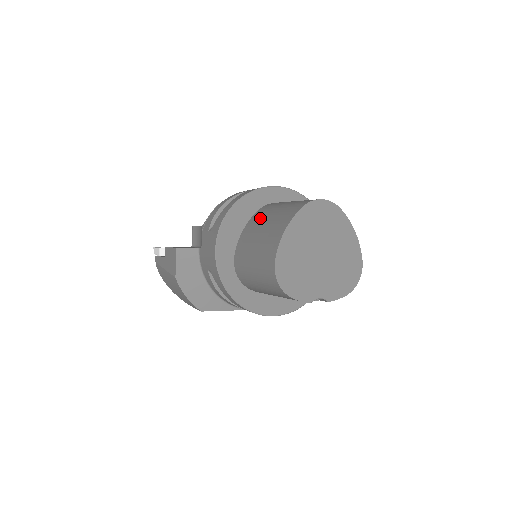
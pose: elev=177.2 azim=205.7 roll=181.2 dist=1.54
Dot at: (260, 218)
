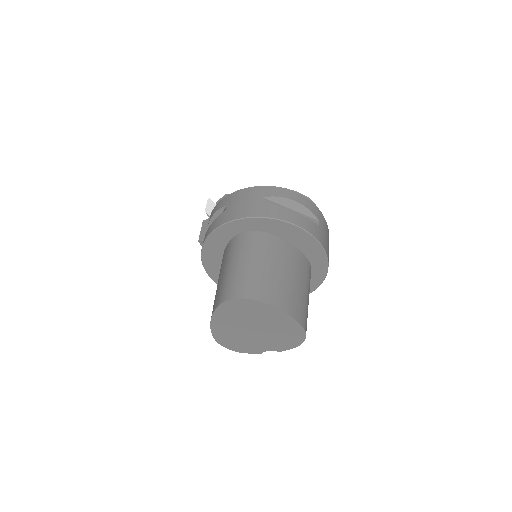
Dot at: (221, 265)
